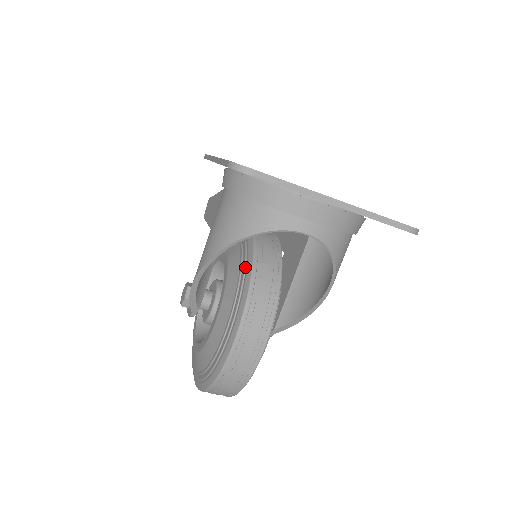
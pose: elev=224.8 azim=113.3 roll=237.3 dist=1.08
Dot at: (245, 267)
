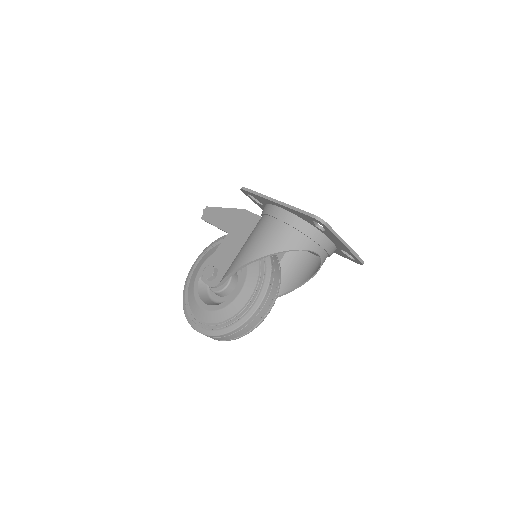
Dot at: (265, 263)
